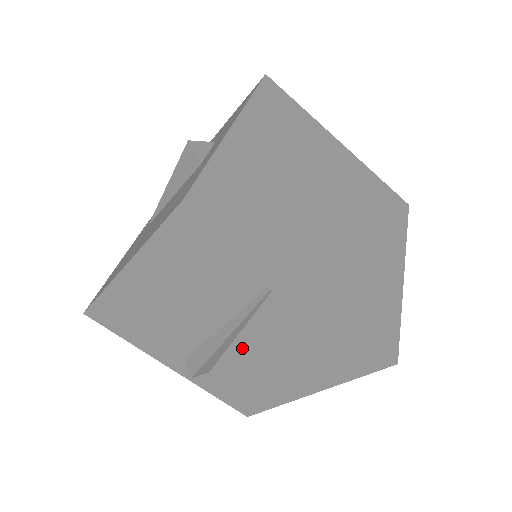
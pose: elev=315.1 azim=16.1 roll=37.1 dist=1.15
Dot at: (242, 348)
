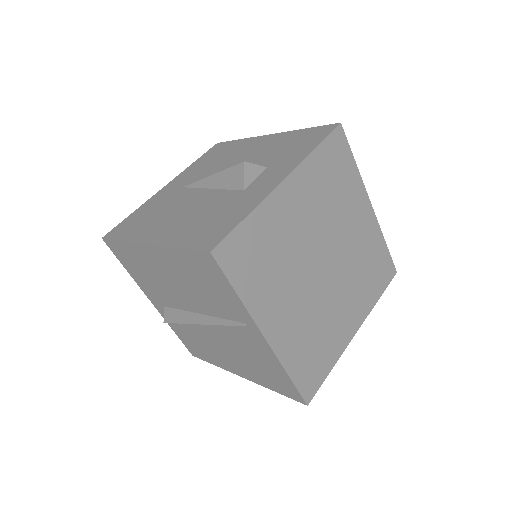
Dot at: (209, 330)
